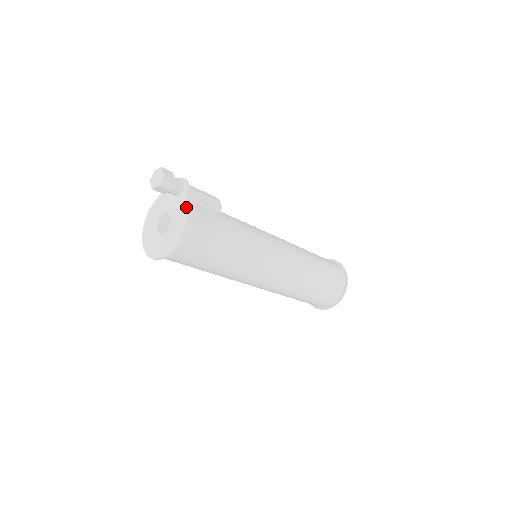
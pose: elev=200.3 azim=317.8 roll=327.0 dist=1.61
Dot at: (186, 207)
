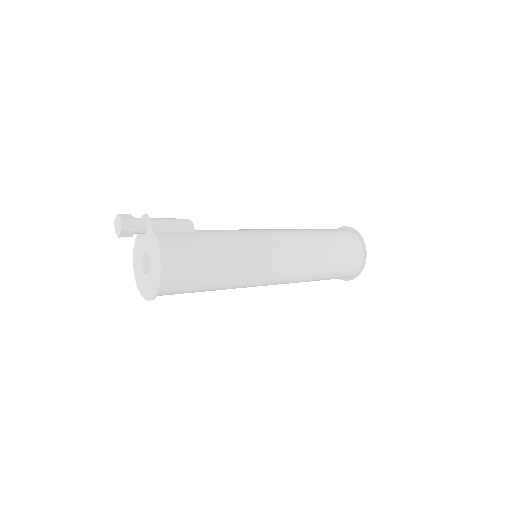
Dot at: (154, 238)
